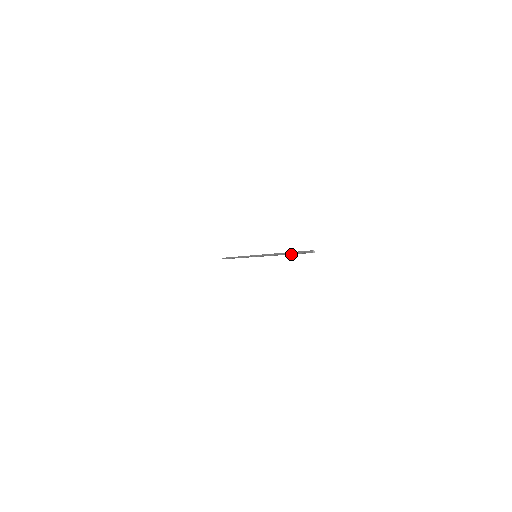
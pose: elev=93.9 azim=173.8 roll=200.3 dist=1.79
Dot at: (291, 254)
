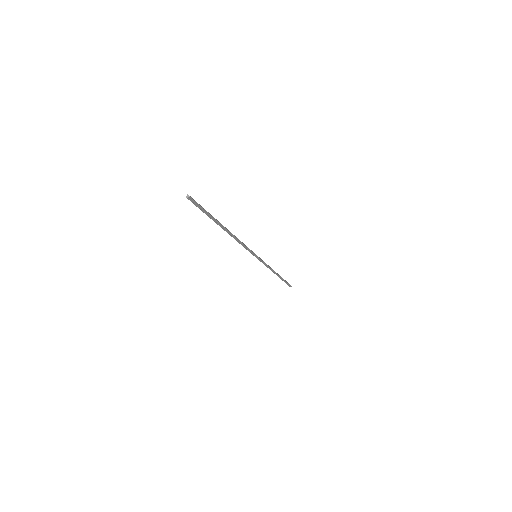
Dot at: (215, 222)
